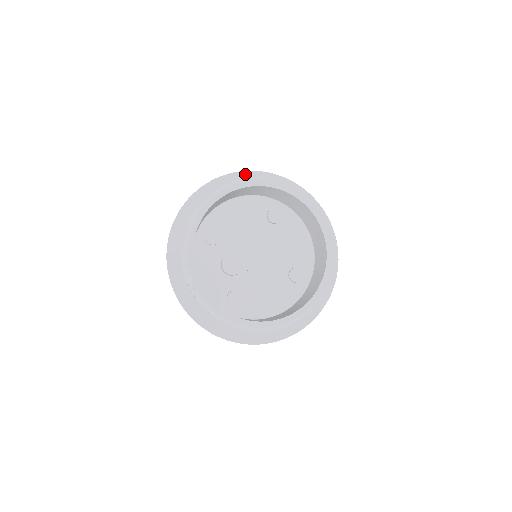
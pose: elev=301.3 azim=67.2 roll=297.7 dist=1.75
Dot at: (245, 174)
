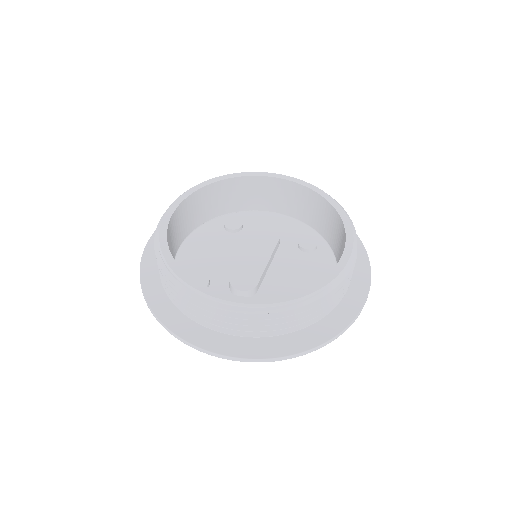
Dot at: occluded
